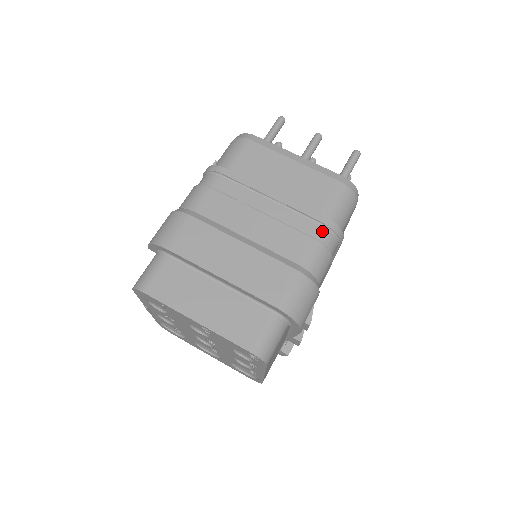
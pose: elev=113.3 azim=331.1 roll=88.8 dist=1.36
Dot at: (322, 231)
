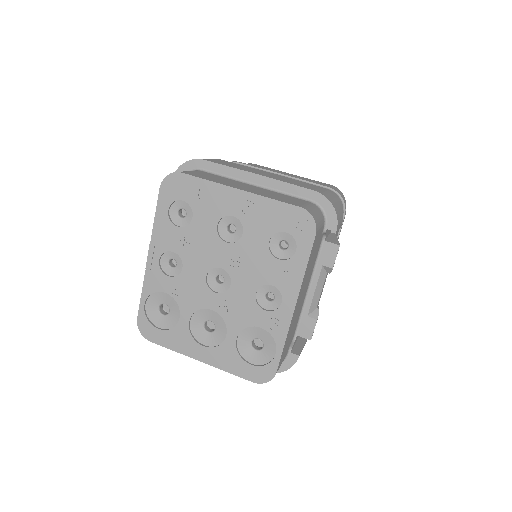
Dot at: occluded
